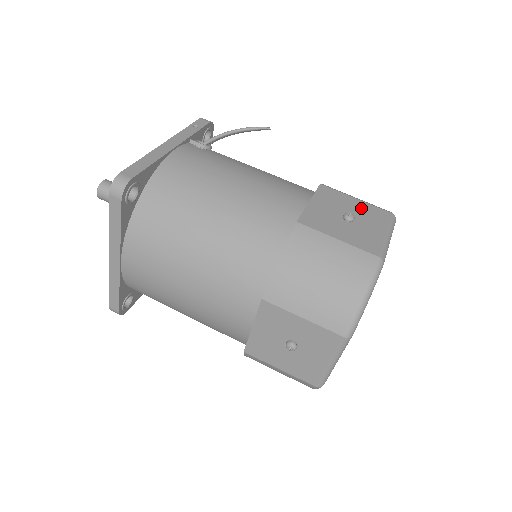
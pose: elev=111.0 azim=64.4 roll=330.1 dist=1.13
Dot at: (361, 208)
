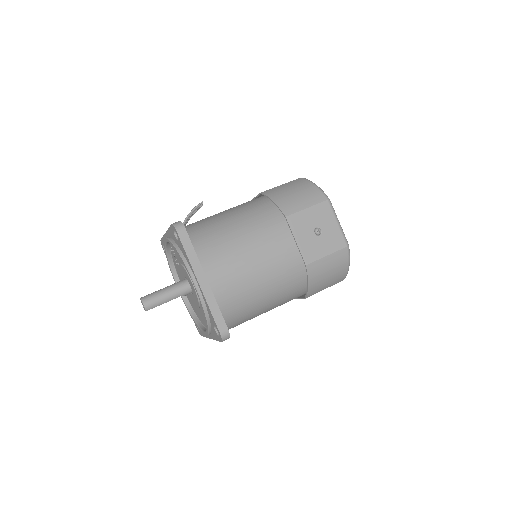
Dot at: occluded
